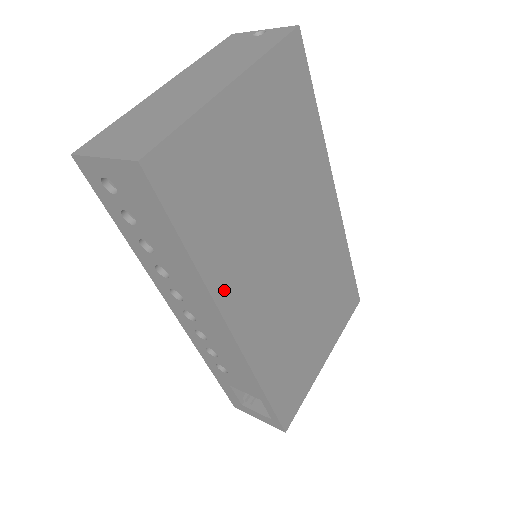
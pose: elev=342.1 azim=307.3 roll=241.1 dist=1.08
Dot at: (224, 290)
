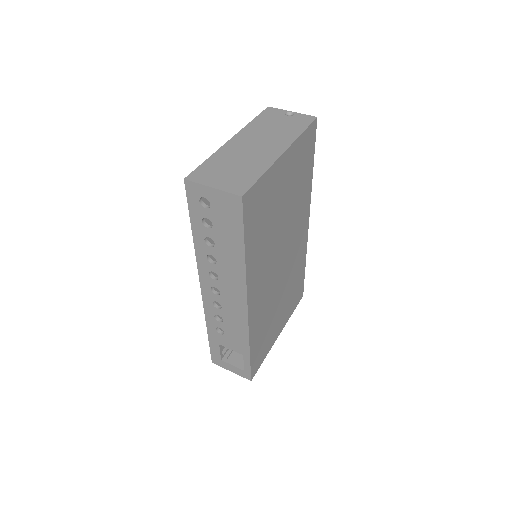
Dot at: (251, 277)
